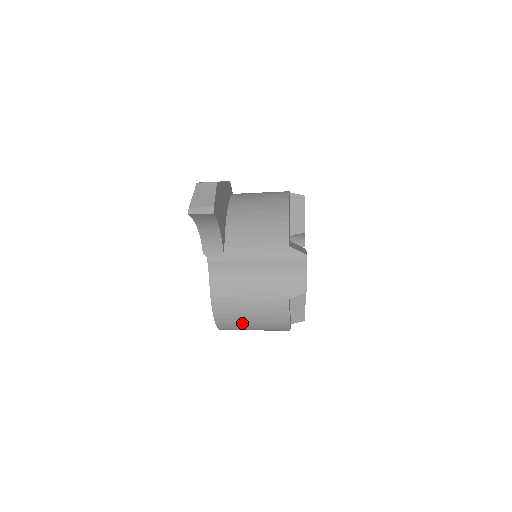
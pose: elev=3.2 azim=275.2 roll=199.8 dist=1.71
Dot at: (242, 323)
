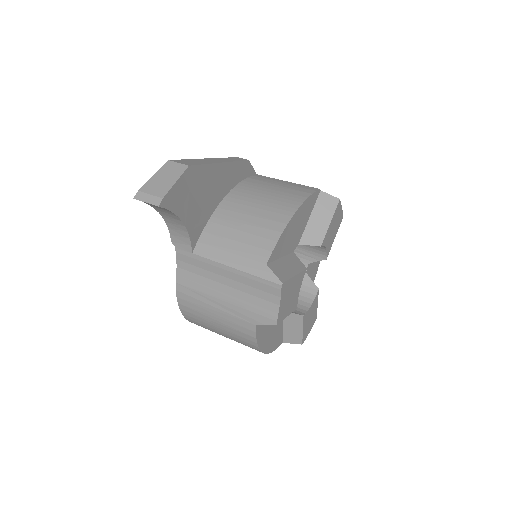
Dot at: (211, 328)
